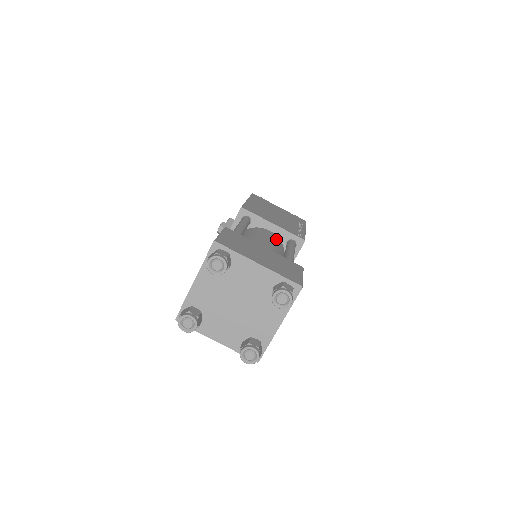
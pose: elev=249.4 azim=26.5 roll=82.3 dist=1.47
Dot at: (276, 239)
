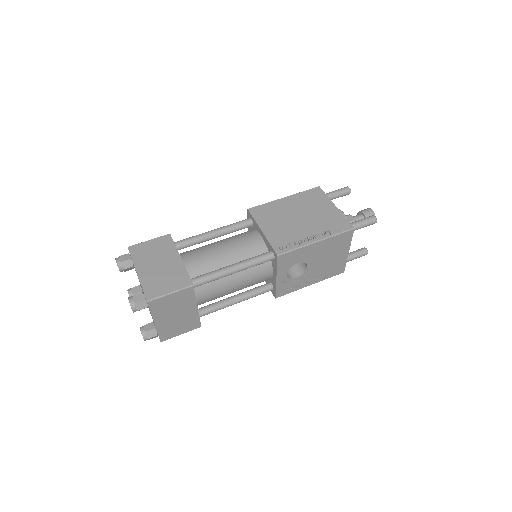
Dot at: (255, 247)
